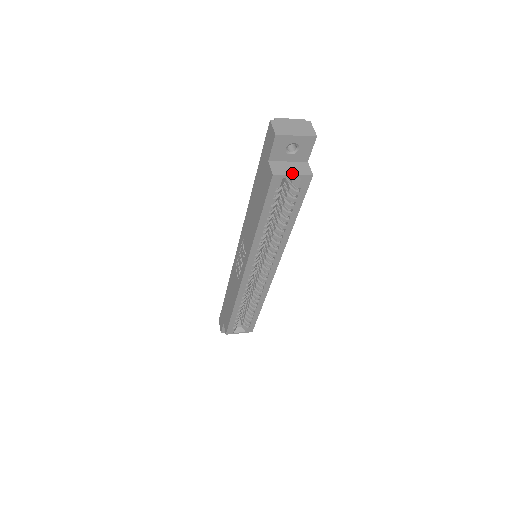
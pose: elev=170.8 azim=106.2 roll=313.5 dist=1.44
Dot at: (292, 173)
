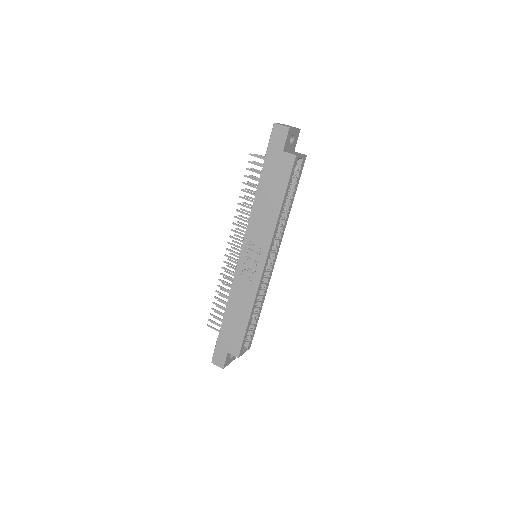
Dot at: (300, 155)
